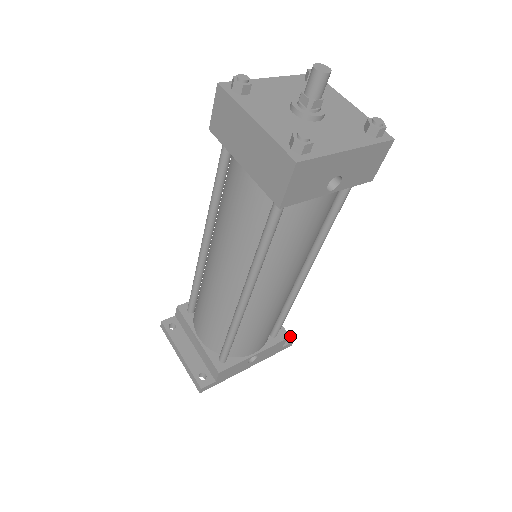
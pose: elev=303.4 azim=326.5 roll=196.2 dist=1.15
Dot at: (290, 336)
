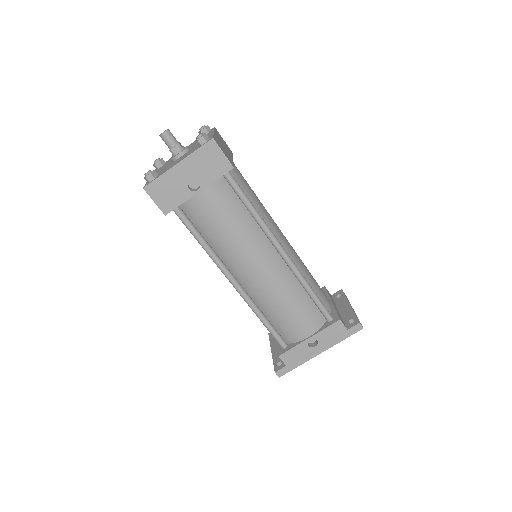
Dot at: occluded
